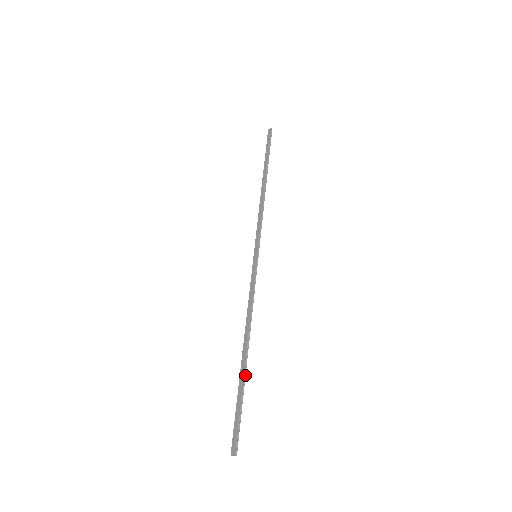
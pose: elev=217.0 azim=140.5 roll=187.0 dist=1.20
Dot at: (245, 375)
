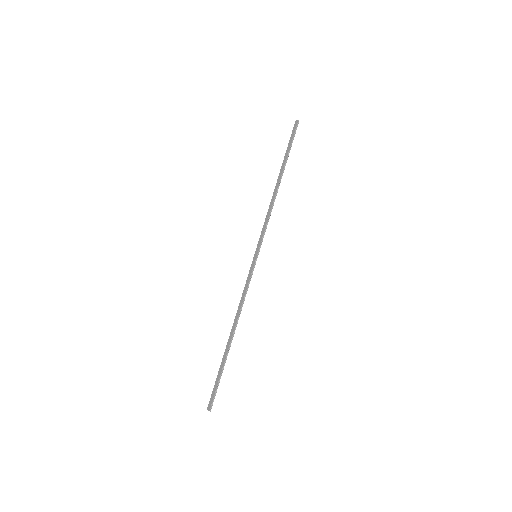
Dot at: occluded
